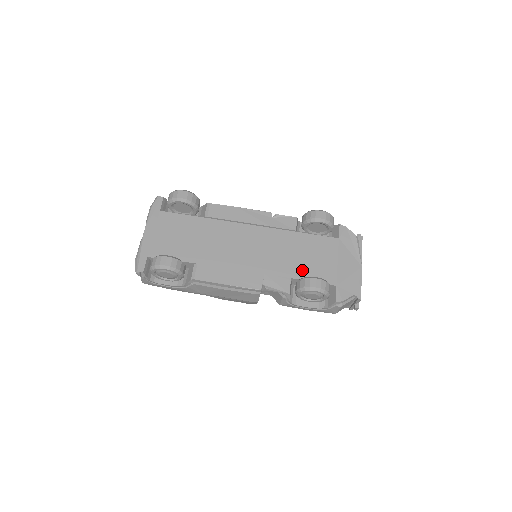
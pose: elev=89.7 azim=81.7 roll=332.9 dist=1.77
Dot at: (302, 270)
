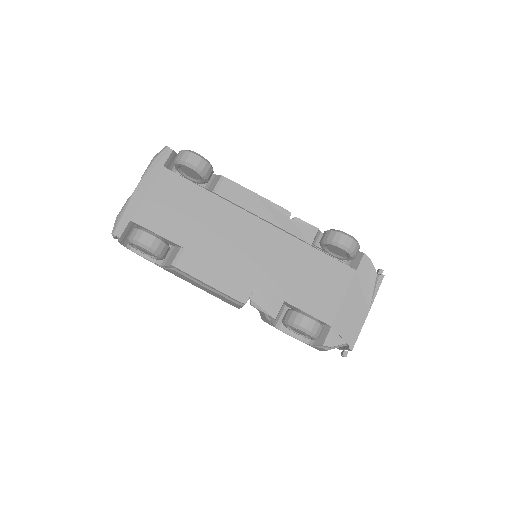
Dot at: (300, 295)
